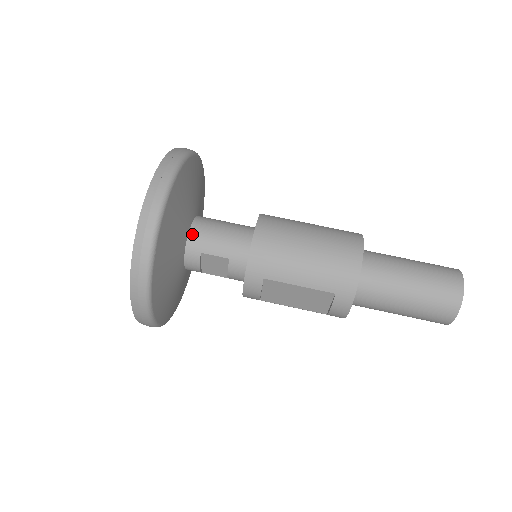
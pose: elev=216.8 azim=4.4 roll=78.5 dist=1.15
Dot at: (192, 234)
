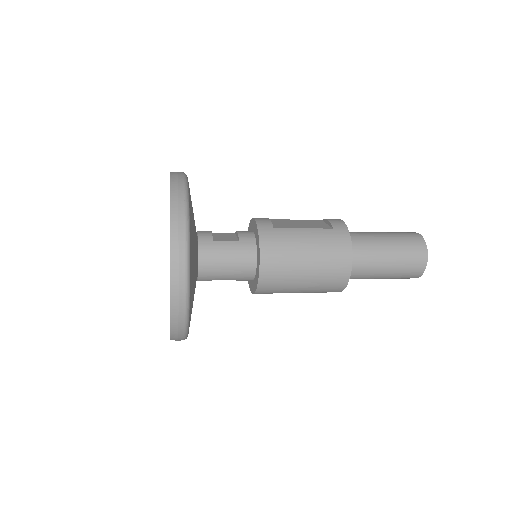
Dot at: (202, 273)
